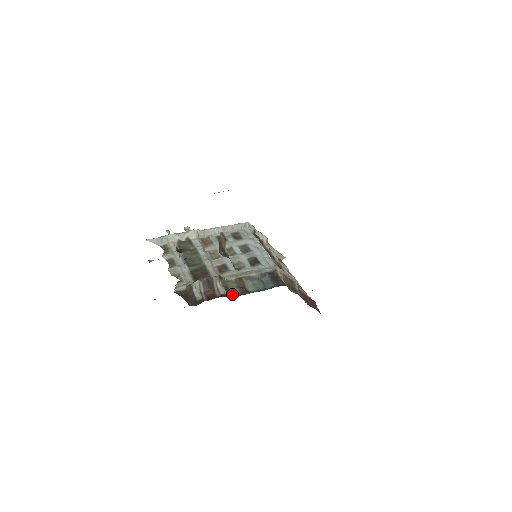
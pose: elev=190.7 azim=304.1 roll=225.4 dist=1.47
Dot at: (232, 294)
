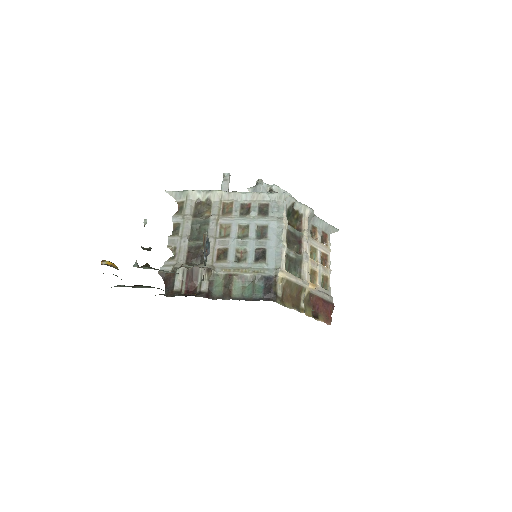
Dot at: (213, 293)
